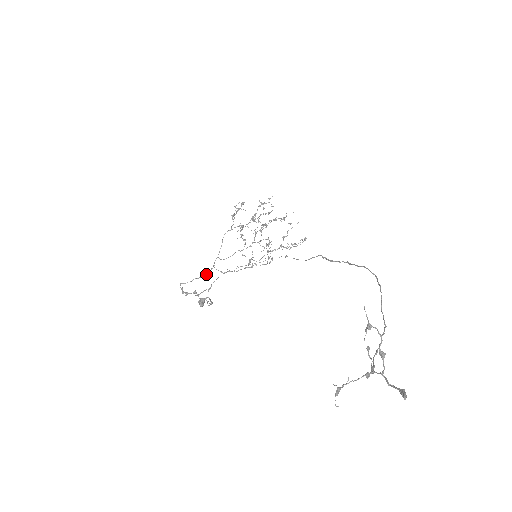
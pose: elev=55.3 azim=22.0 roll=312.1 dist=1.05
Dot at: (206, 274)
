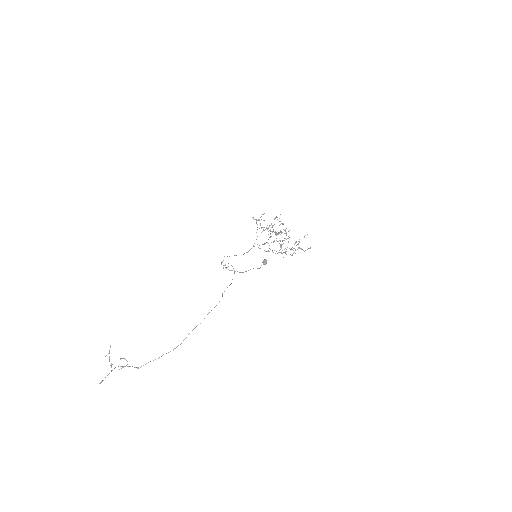
Dot at: (246, 252)
